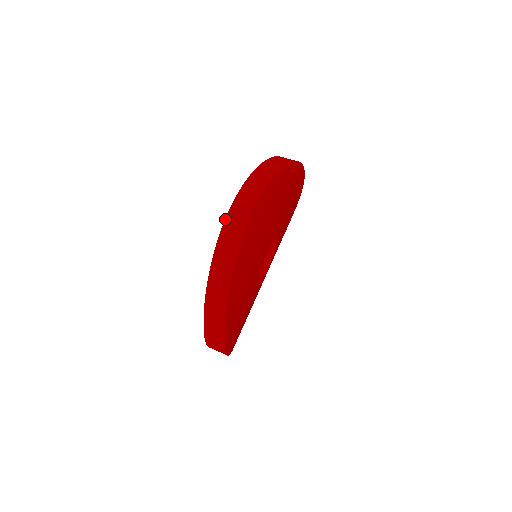
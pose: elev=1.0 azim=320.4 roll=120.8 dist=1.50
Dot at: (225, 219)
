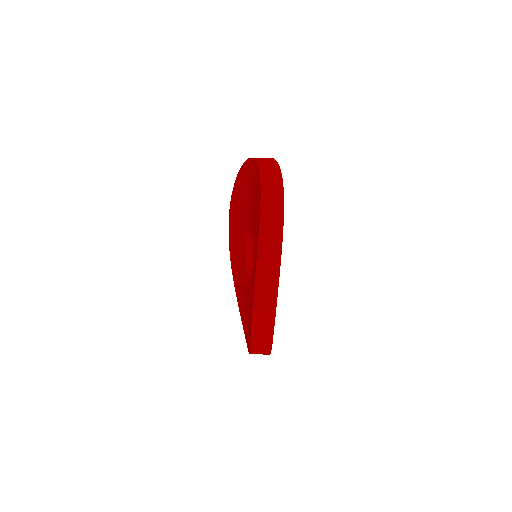
Dot at: (251, 323)
